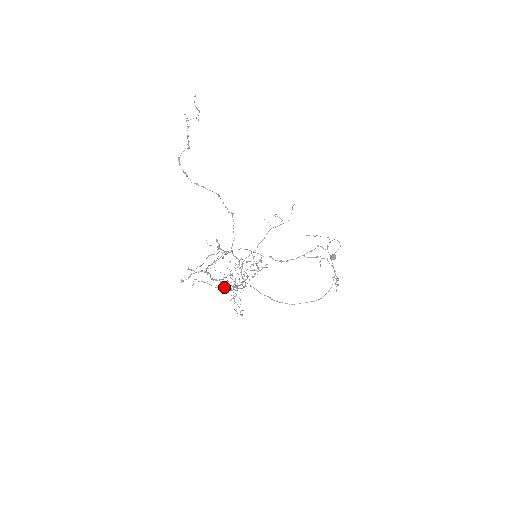
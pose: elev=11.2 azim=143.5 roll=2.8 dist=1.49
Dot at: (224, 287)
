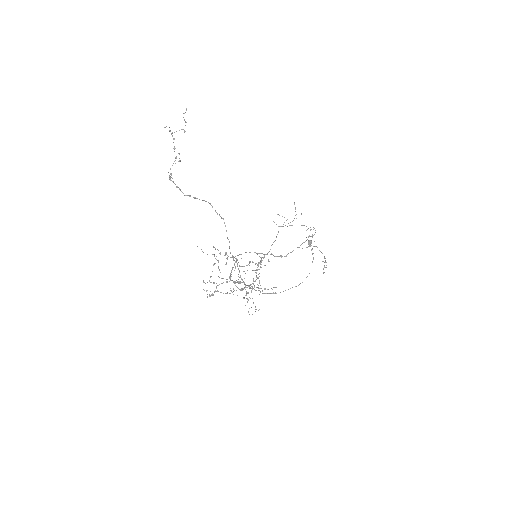
Dot at: occluded
